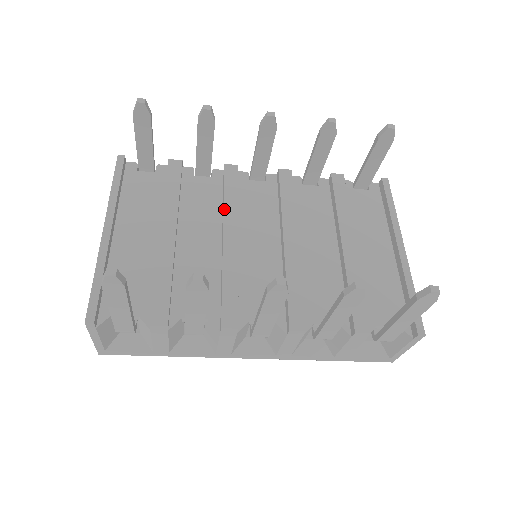
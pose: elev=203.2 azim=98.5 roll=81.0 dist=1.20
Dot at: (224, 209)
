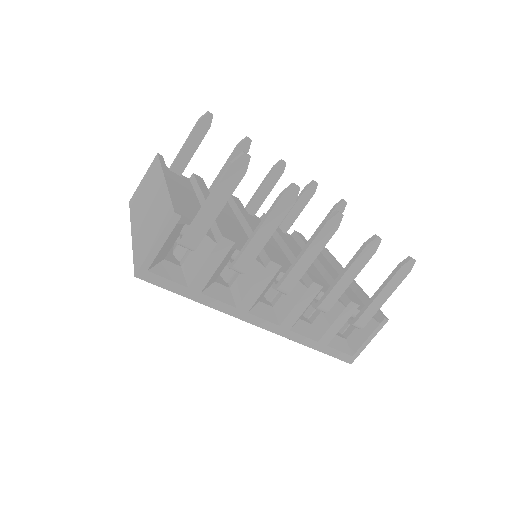
Dot at: (241, 211)
